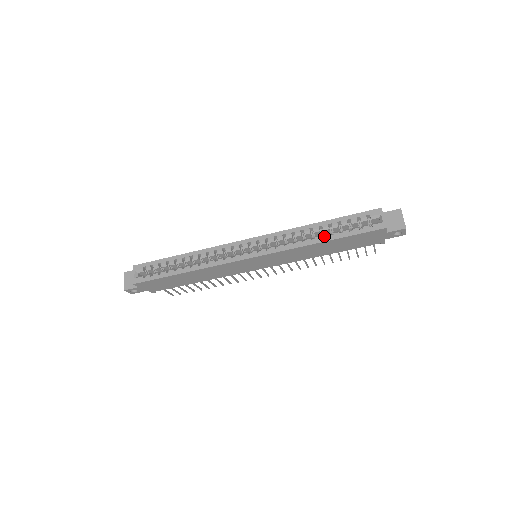
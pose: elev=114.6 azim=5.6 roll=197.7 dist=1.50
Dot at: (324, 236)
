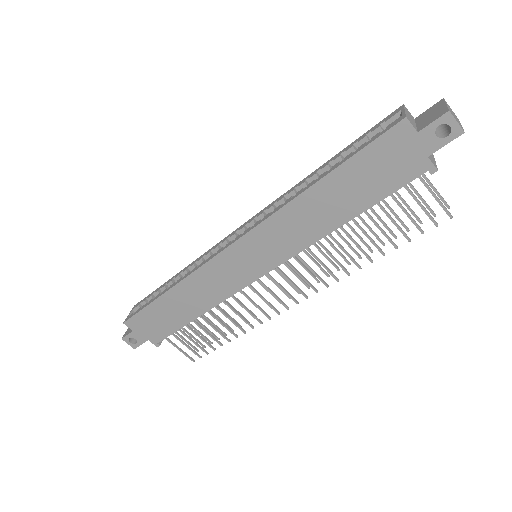
Dot at: (319, 176)
